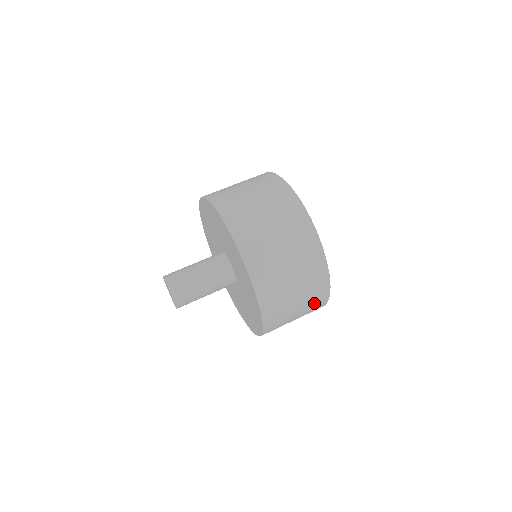
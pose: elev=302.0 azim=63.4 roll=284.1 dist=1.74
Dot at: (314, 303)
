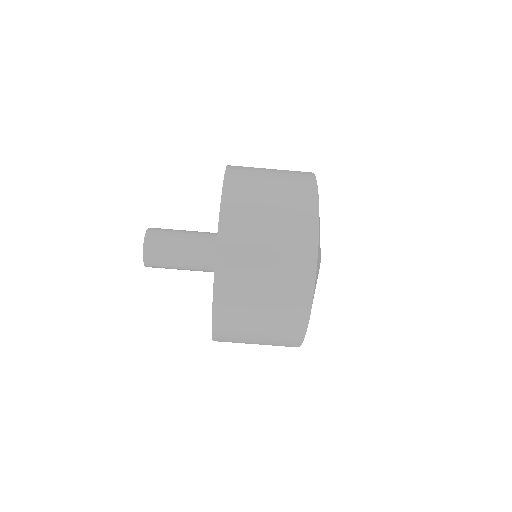
Dot at: occluded
